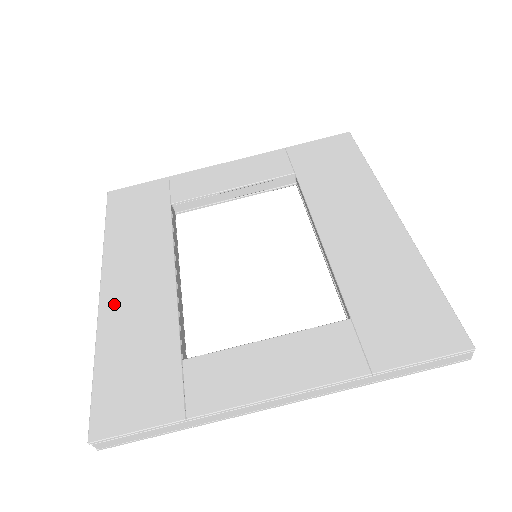
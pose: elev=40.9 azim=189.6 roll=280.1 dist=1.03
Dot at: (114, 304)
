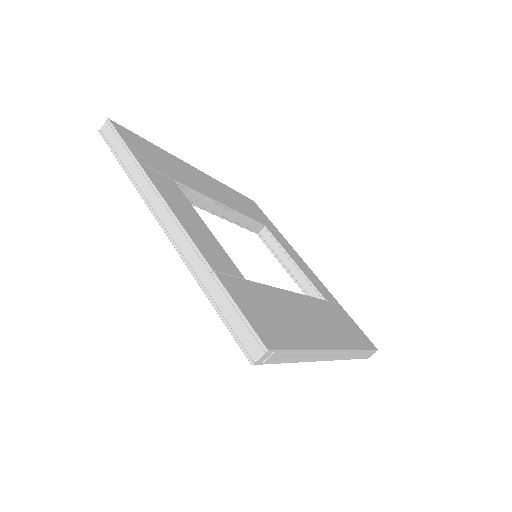
Dot at: (191, 169)
